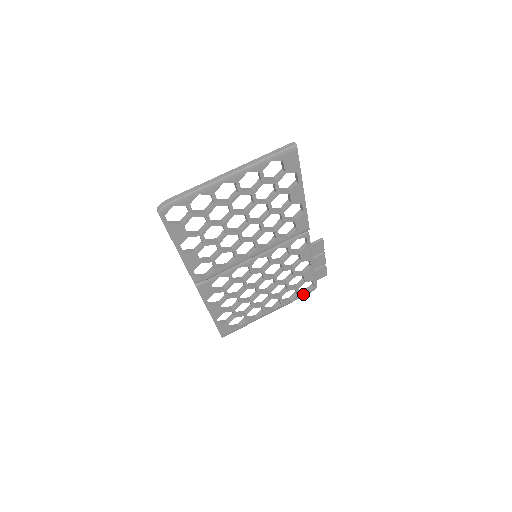
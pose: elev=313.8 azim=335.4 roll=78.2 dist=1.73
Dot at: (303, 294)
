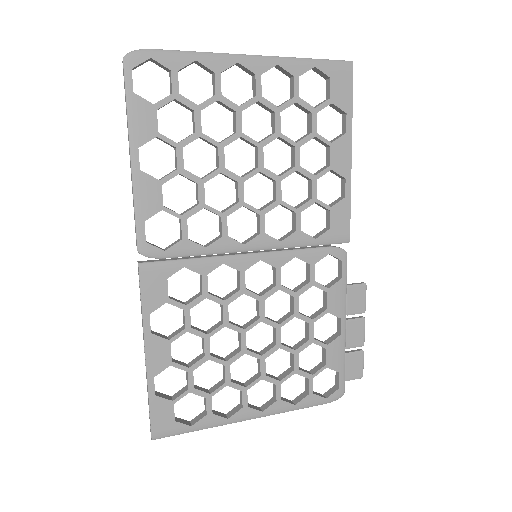
Dot at: (318, 398)
